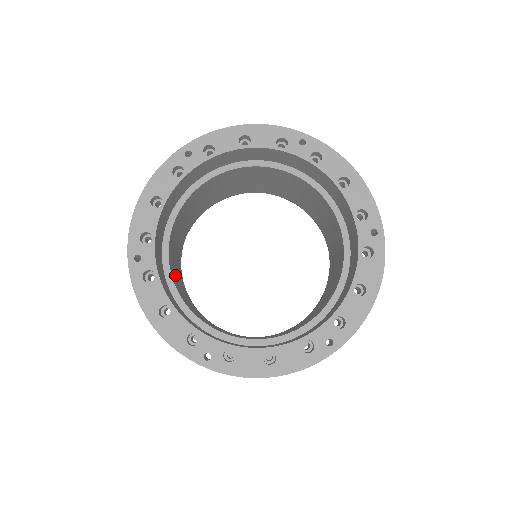
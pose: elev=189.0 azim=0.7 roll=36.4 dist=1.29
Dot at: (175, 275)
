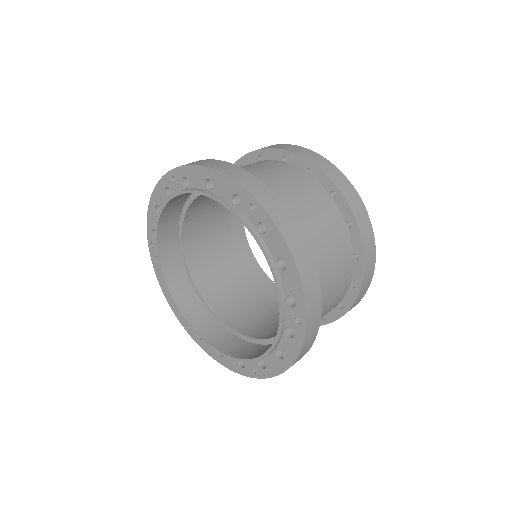
Dot at: (200, 245)
